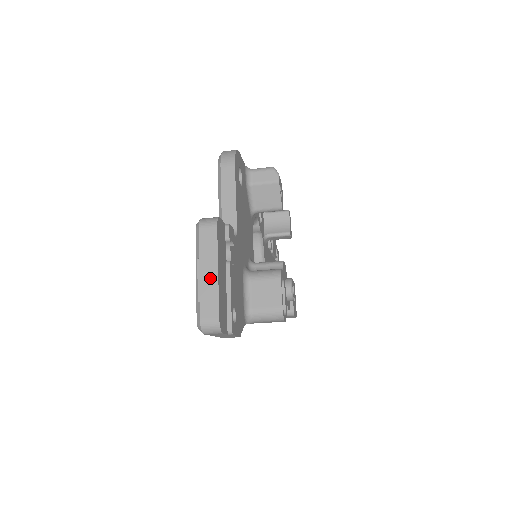
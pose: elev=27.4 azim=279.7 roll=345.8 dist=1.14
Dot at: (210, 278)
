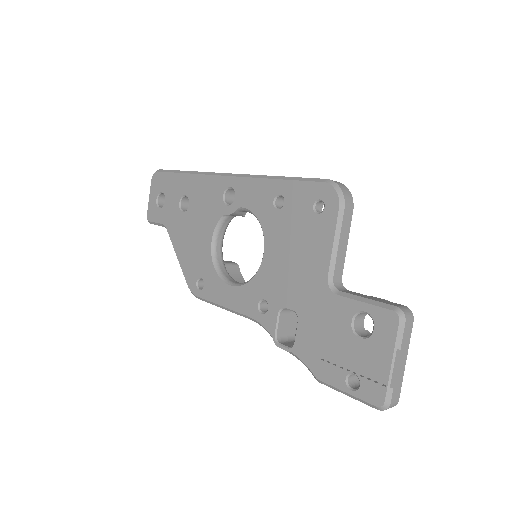
Dot at: (402, 367)
